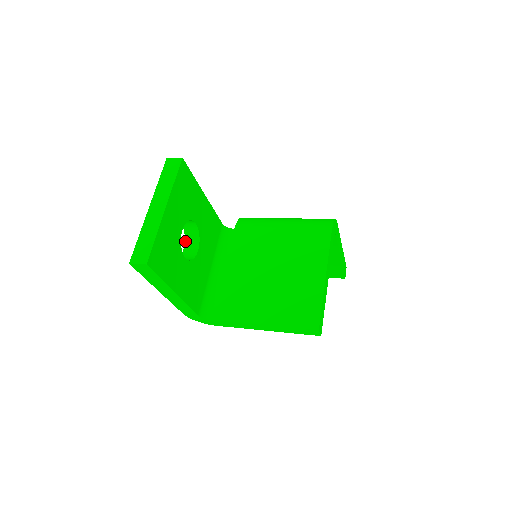
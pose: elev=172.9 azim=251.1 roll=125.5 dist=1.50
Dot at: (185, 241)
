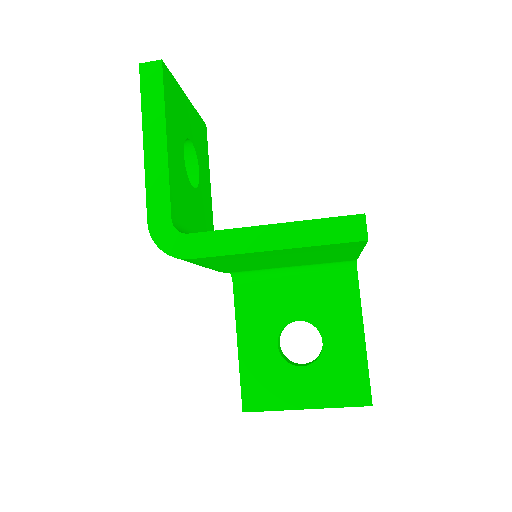
Dot at: occluded
